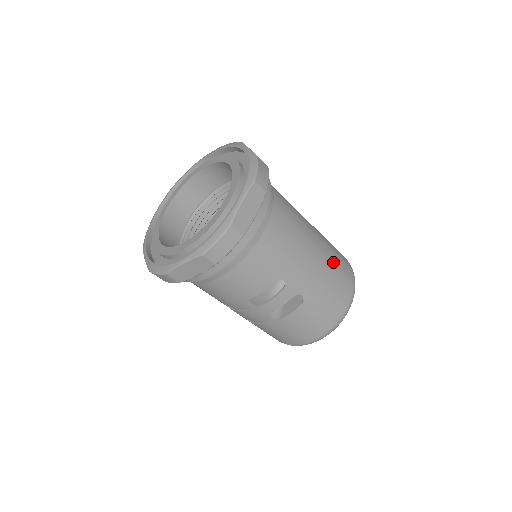
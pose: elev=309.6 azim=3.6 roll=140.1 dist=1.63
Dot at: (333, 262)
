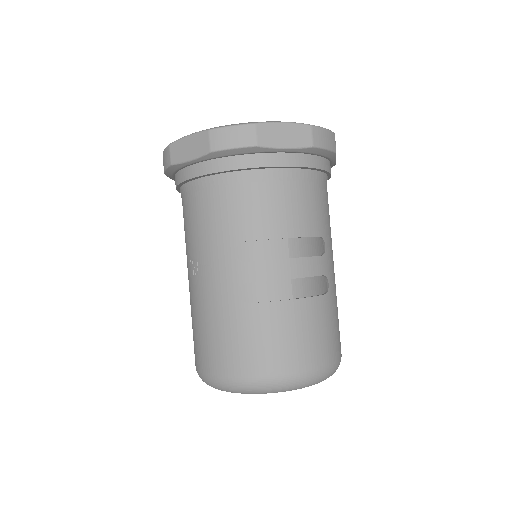
Dot at: occluded
